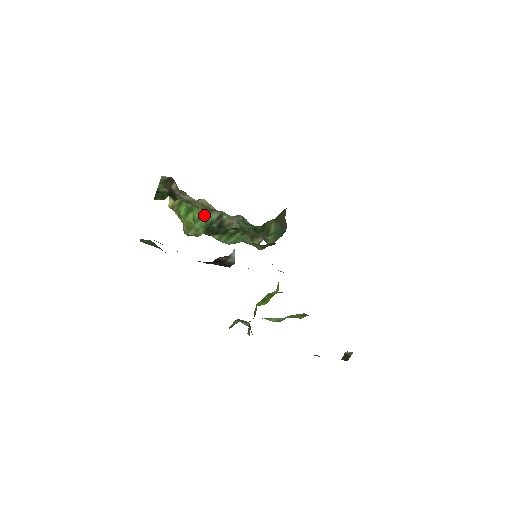
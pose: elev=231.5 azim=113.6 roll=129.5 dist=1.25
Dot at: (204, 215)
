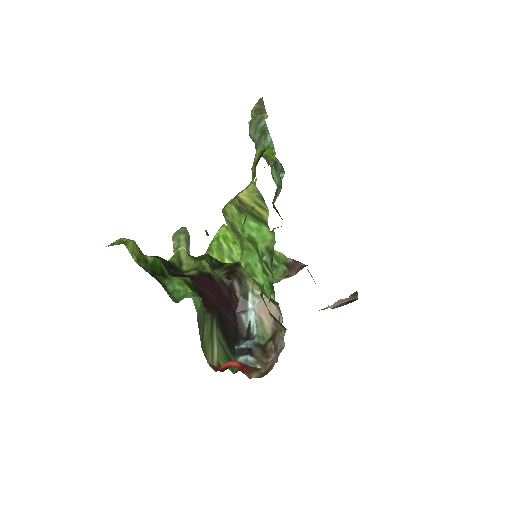
Dot at: (266, 295)
